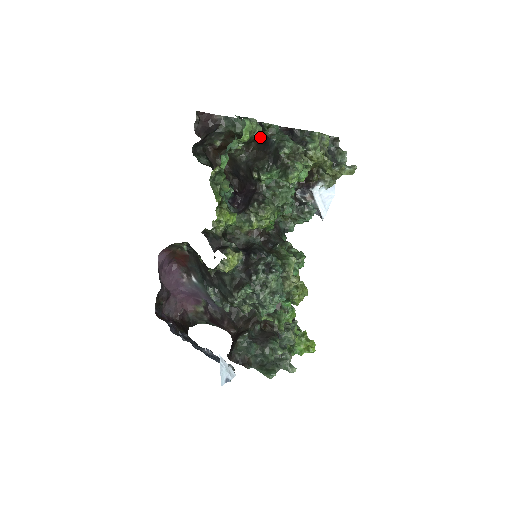
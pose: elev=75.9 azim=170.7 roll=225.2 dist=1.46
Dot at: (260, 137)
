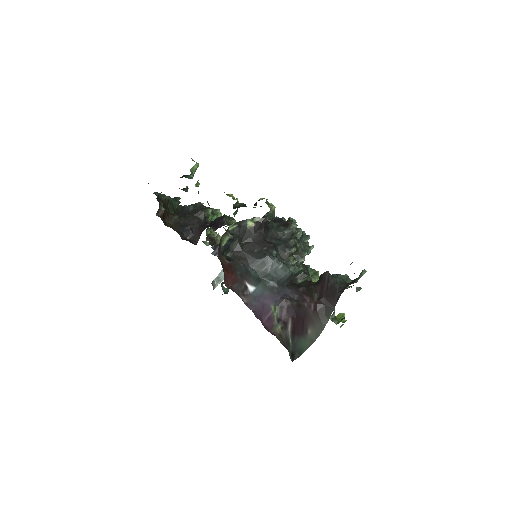
Dot at: (178, 207)
